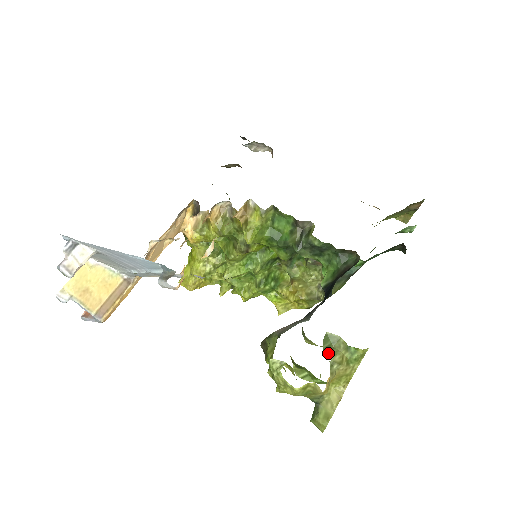
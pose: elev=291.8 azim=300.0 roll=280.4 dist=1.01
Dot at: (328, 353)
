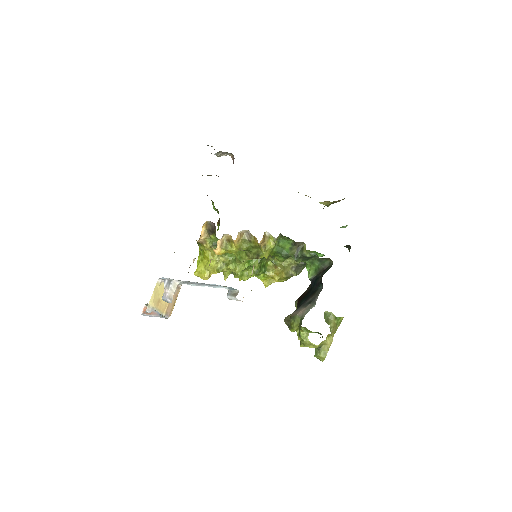
Dot at: (328, 323)
